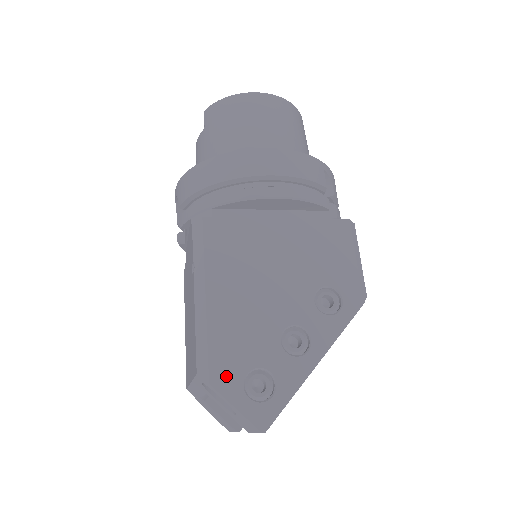
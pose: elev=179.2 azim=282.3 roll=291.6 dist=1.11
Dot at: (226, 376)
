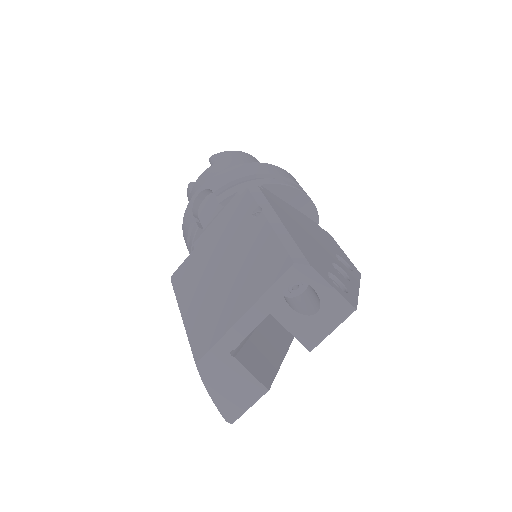
Dot at: (317, 267)
